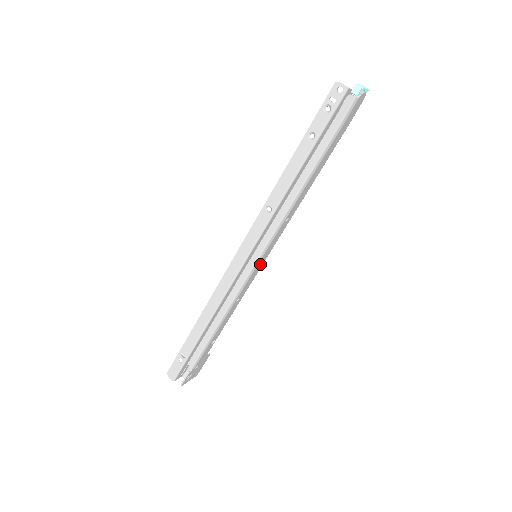
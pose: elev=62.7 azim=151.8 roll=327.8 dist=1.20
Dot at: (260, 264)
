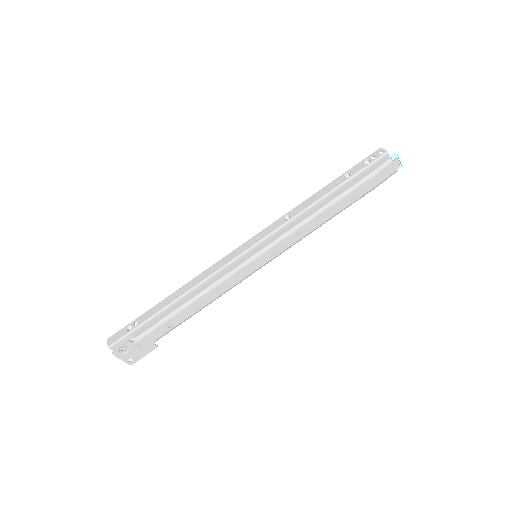
Dot at: (255, 264)
